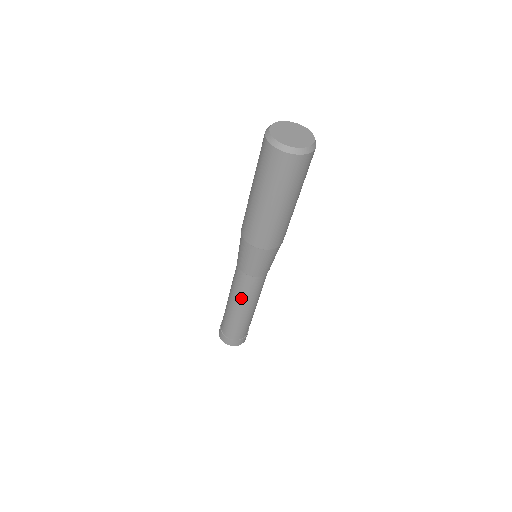
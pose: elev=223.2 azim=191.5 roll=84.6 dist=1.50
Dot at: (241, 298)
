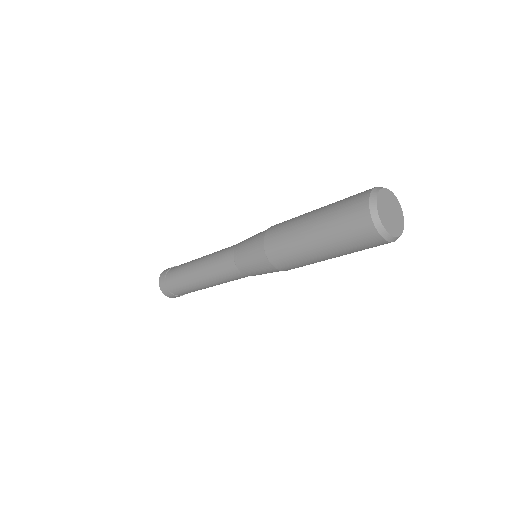
Dot at: (210, 271)
